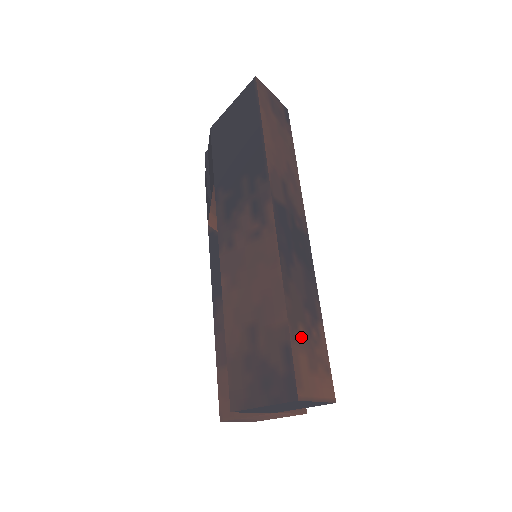
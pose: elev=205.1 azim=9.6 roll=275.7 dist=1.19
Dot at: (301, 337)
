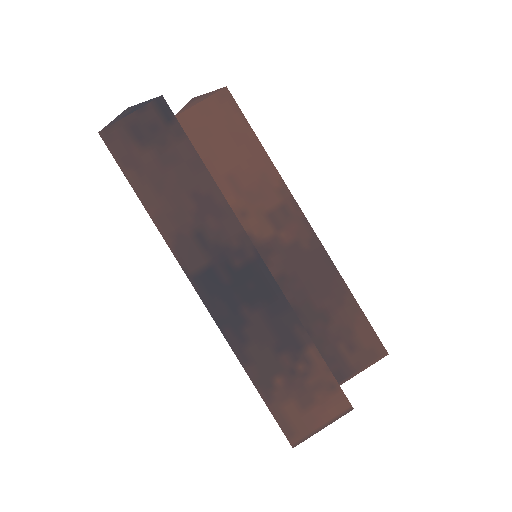
Dot at: (281, 389)
